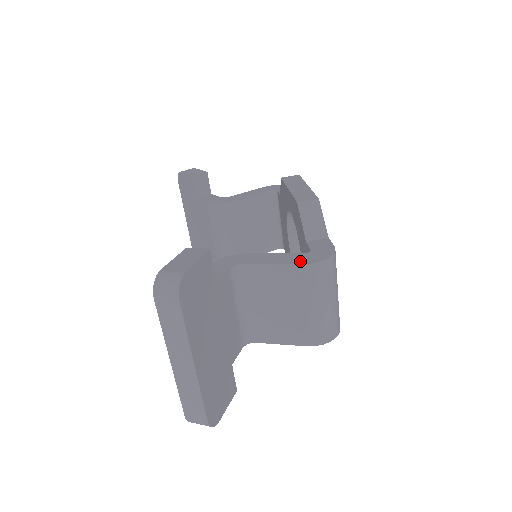
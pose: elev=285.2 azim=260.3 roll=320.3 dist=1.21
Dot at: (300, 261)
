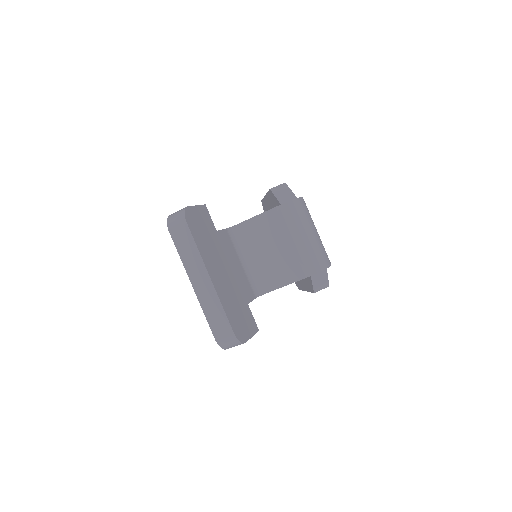
Dot at: (277, 206)
